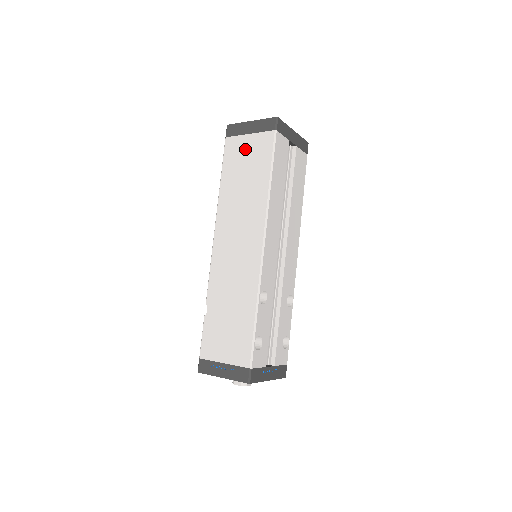
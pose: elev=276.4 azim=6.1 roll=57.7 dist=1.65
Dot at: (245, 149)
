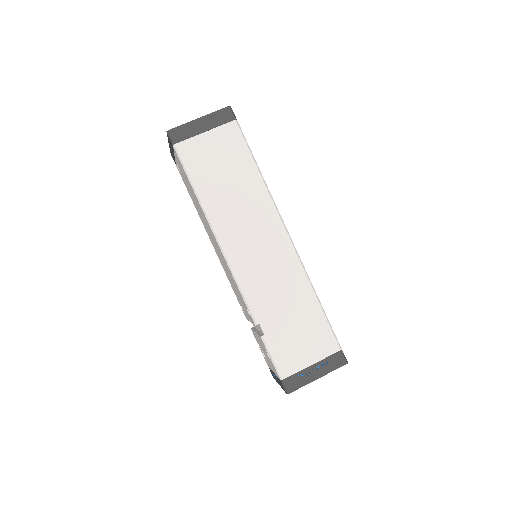
Dot at: (210, 149)
